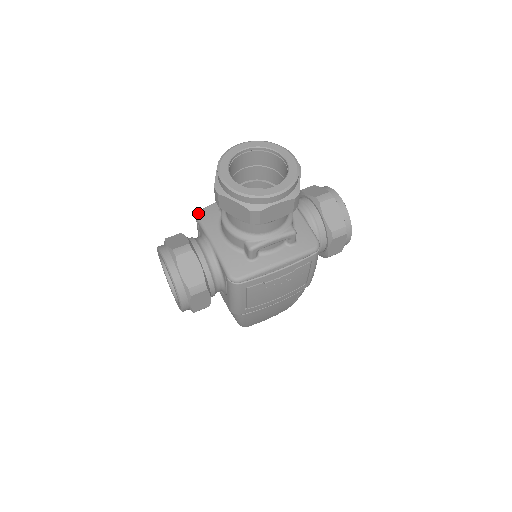
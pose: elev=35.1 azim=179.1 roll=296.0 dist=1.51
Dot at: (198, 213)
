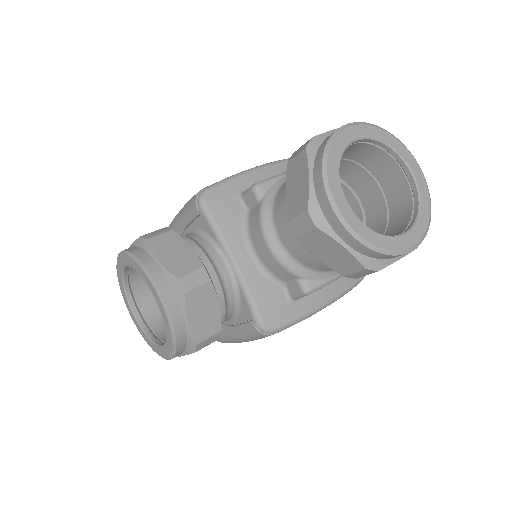
Dot at: (203, 196)
